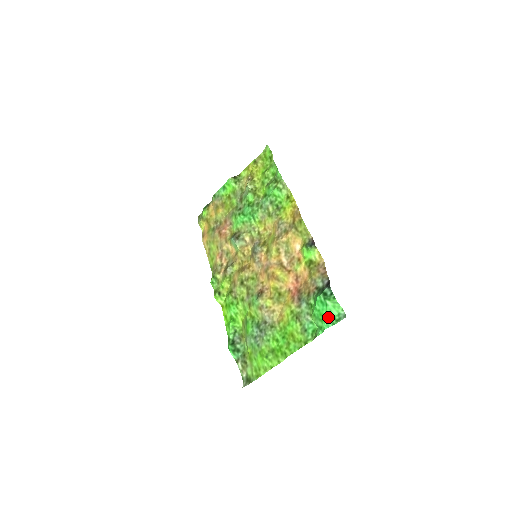
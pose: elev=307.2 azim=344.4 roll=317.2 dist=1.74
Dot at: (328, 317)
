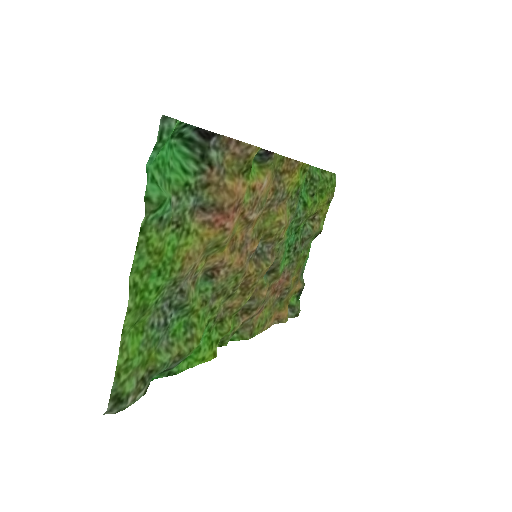
Dot at: (160, 150)
